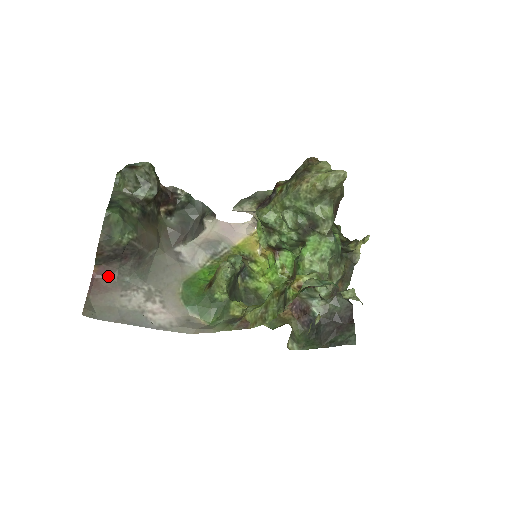
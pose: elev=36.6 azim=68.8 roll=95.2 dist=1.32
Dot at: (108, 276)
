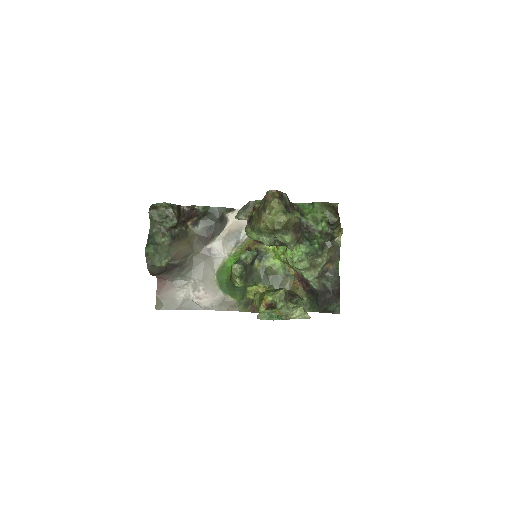
Dot at: (166, 280)
